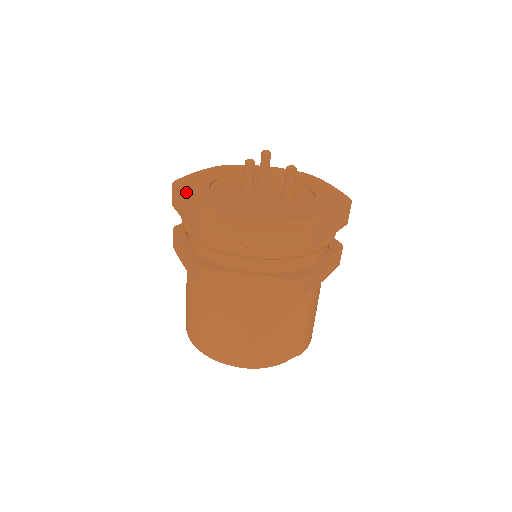
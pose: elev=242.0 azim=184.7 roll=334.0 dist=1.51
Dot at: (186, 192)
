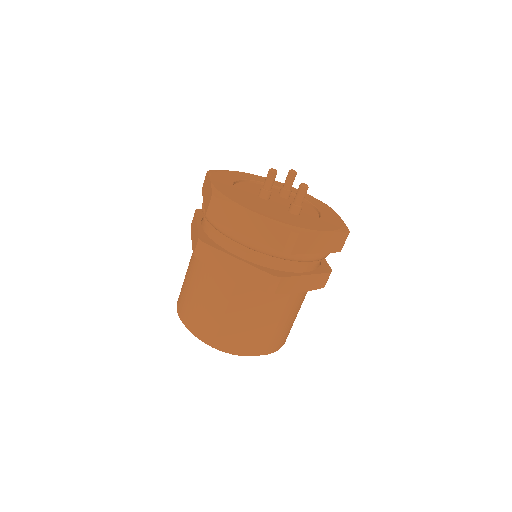
Dot at: (213, 178)
